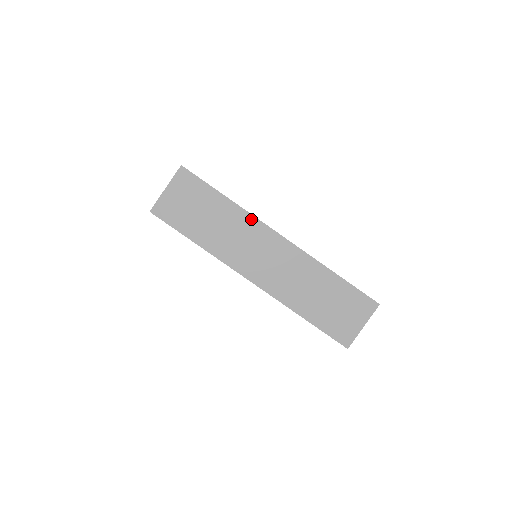
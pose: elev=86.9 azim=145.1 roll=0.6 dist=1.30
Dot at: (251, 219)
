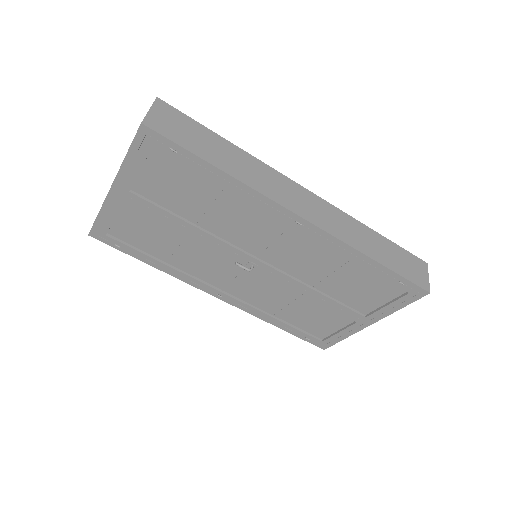
Dot at: occluded
